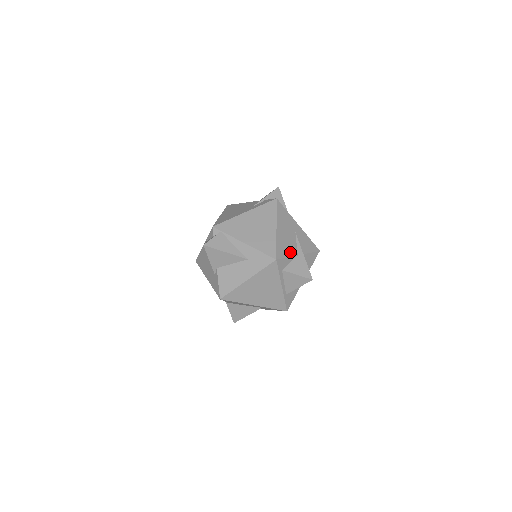
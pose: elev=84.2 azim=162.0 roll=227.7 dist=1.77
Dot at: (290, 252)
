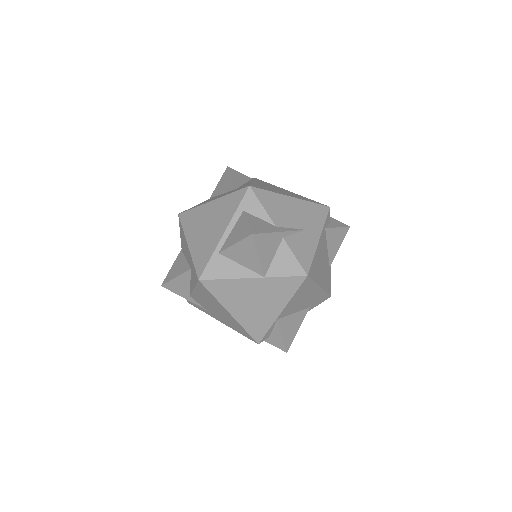
Dot at: (273, 213)
